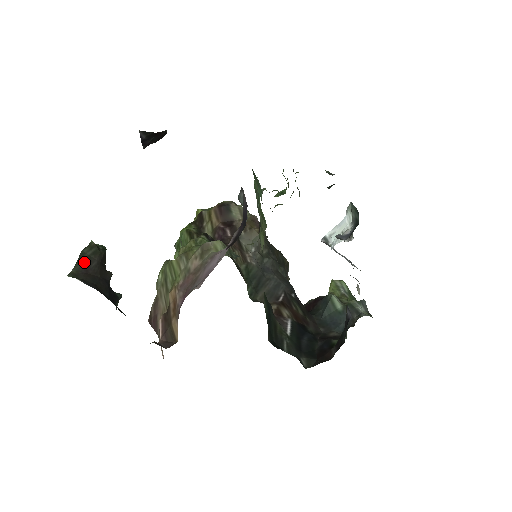
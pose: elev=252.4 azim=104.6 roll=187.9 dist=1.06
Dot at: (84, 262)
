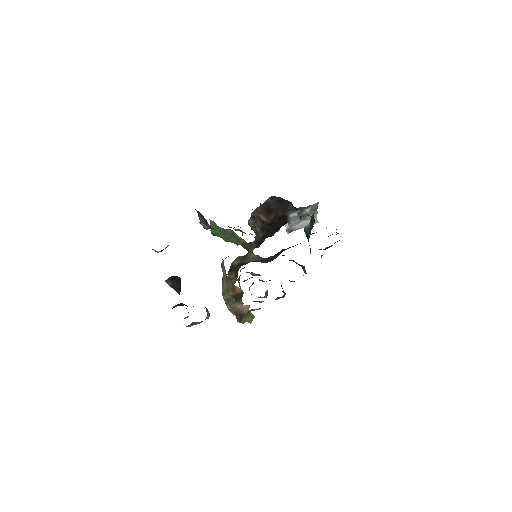
Dot at: occluded
